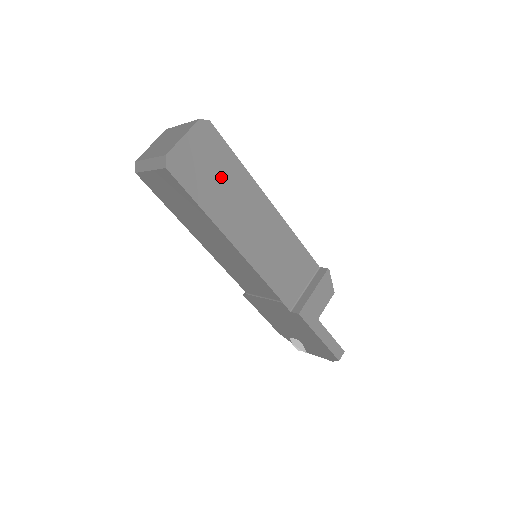
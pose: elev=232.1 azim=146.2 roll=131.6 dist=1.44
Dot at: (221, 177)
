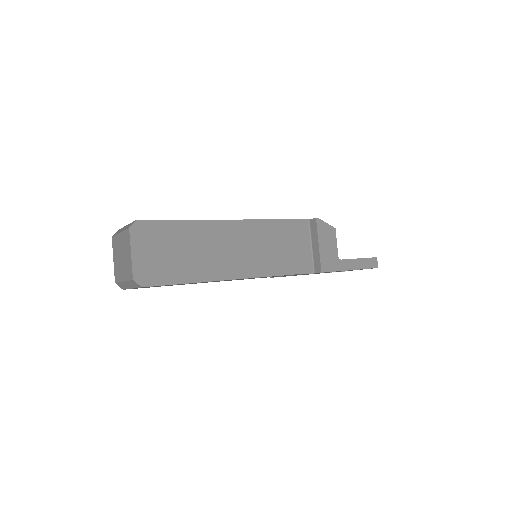
Dot at: (183, 247)
